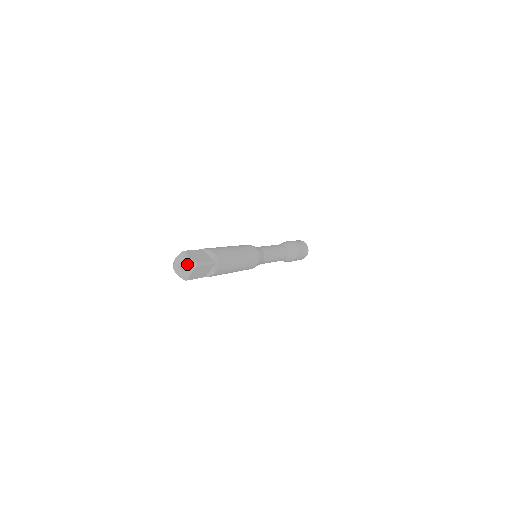
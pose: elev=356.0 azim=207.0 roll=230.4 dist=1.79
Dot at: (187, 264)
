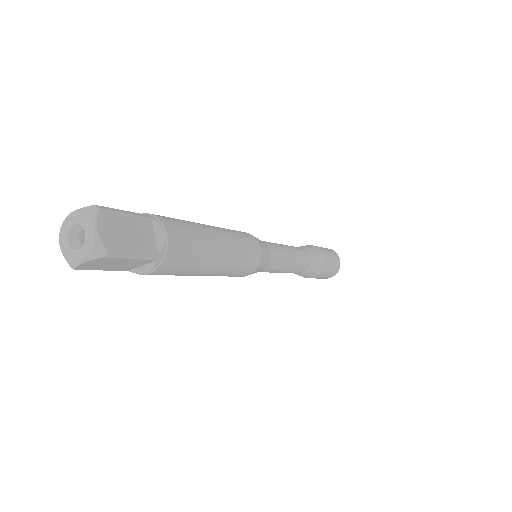
Dot at: (78, 222)
